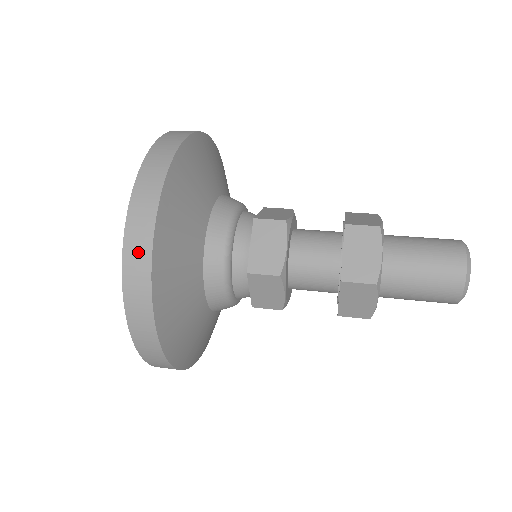
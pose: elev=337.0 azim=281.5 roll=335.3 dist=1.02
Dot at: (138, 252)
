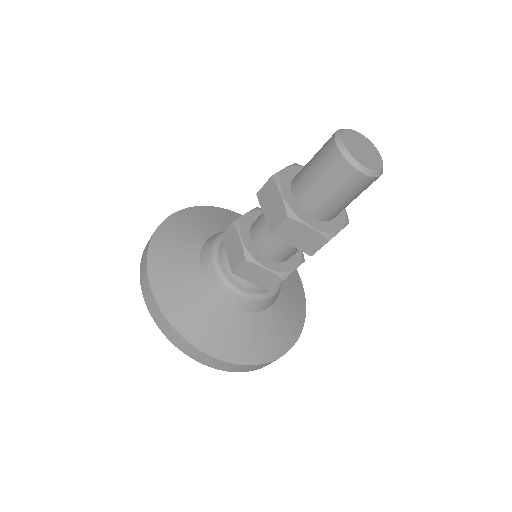
Dot at: (152, 306)
